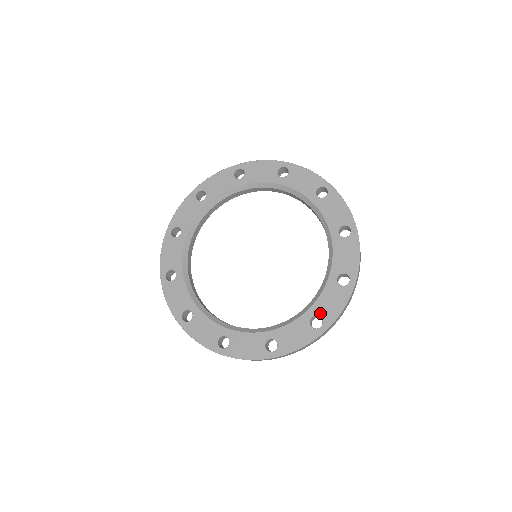
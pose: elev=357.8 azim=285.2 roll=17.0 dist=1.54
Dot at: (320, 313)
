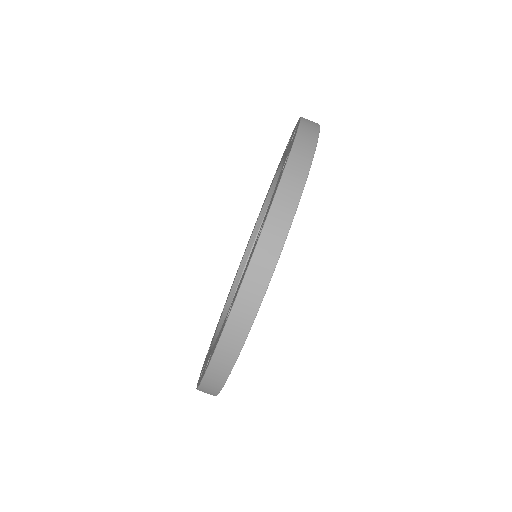
Dot at: (264, 219)
